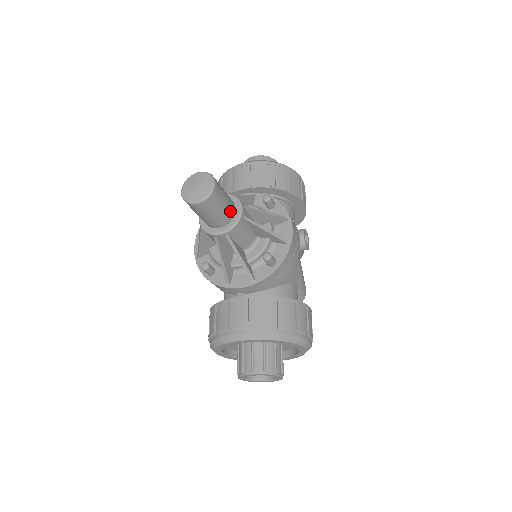
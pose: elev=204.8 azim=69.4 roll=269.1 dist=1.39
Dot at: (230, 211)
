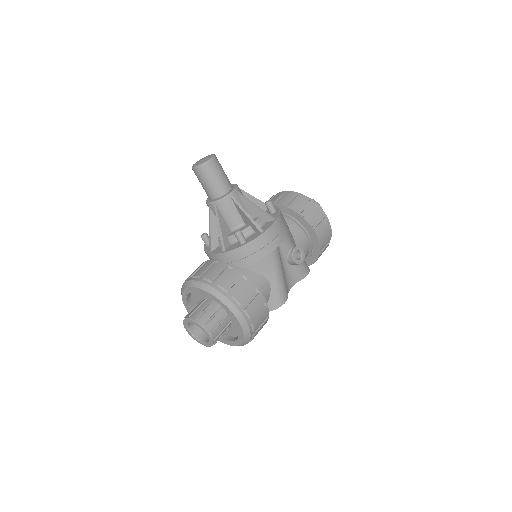
Dot at: (222, 188)
